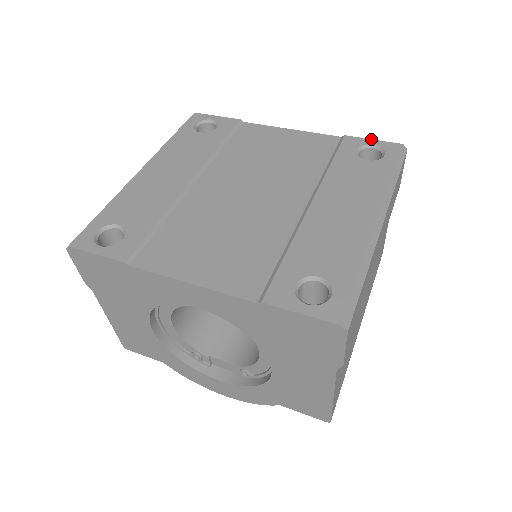
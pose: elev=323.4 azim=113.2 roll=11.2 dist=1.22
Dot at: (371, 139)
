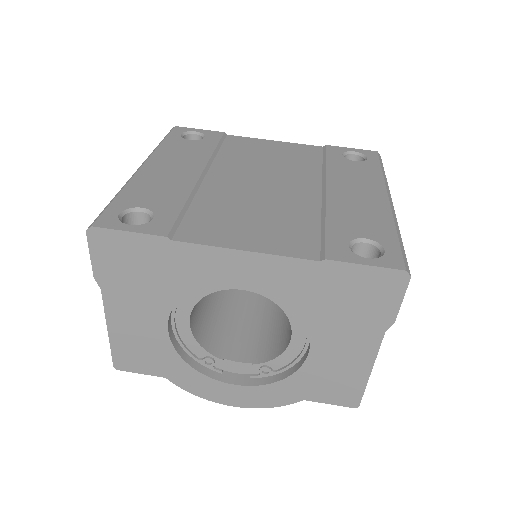
Dot at: (350, 148)
